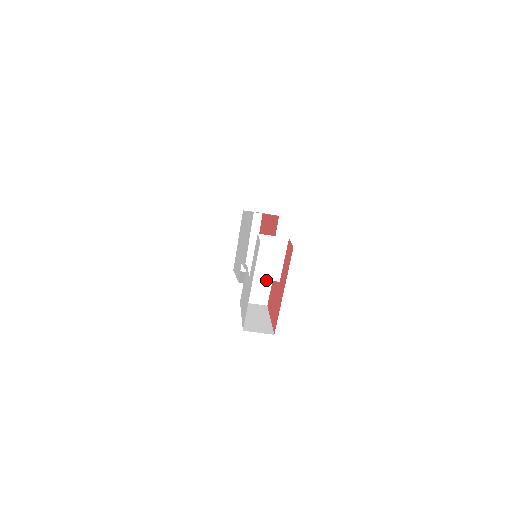
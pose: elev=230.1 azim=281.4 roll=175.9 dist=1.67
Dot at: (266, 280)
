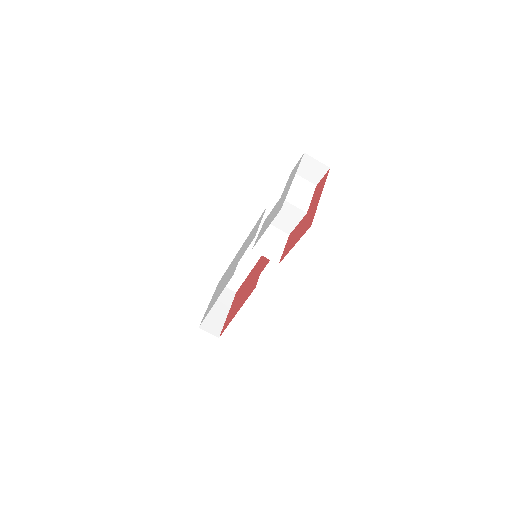
Dot at: (280, 241)
